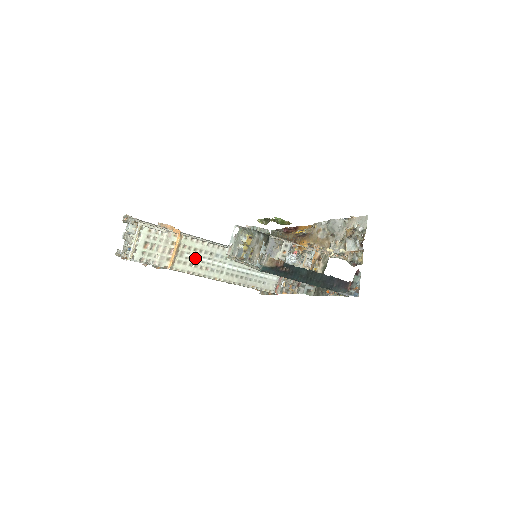
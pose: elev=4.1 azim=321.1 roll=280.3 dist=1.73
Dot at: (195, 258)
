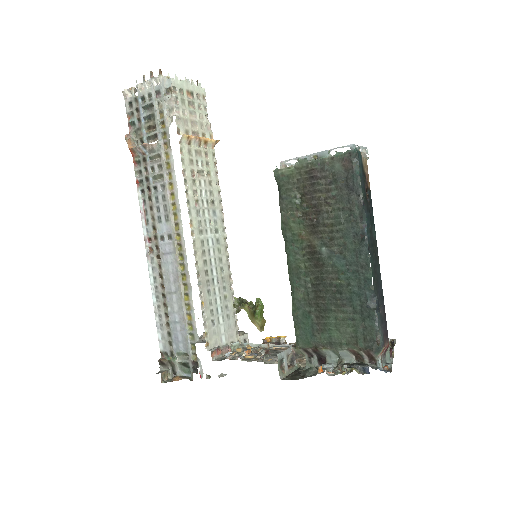
Dot at: (201, 177)
